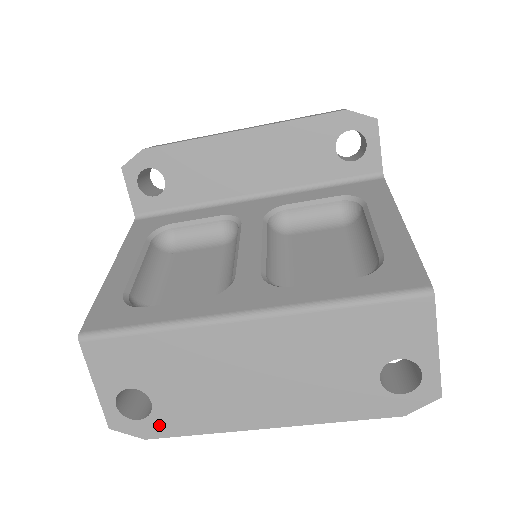
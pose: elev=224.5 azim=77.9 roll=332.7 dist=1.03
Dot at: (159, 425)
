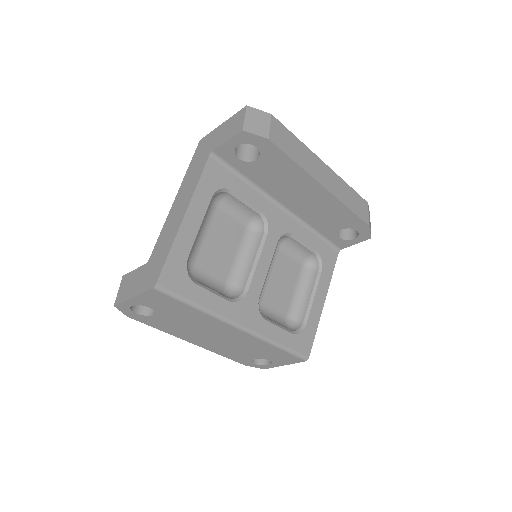
Dot at: (144, 319)
